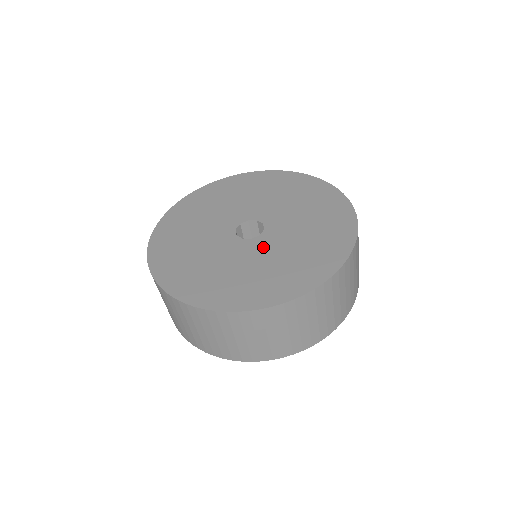
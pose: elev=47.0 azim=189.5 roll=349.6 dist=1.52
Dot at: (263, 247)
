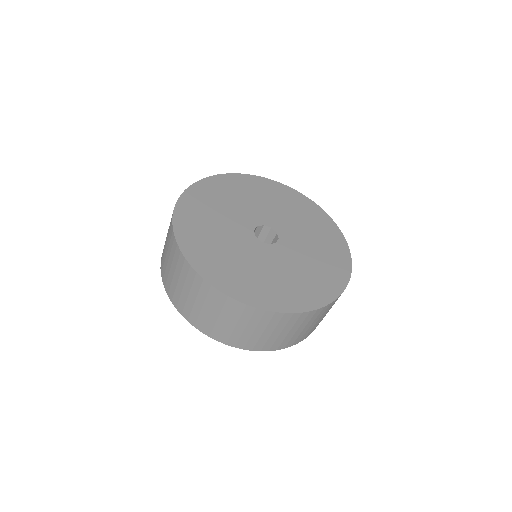
Dot at: (280, 256)
